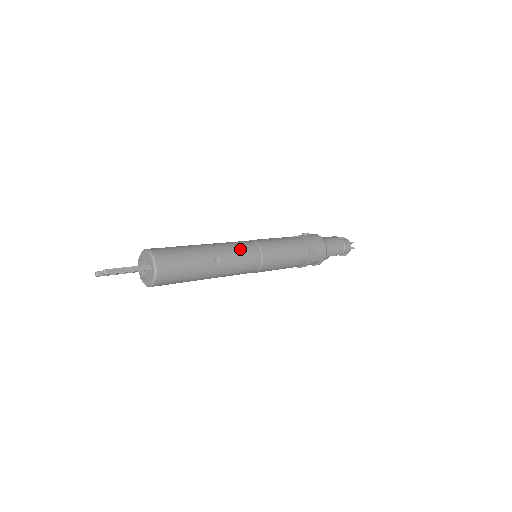
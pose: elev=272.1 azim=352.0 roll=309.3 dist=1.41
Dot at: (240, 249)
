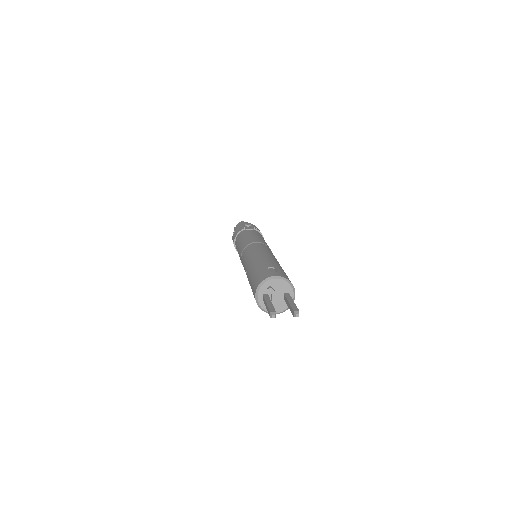
Dot at: occluded
